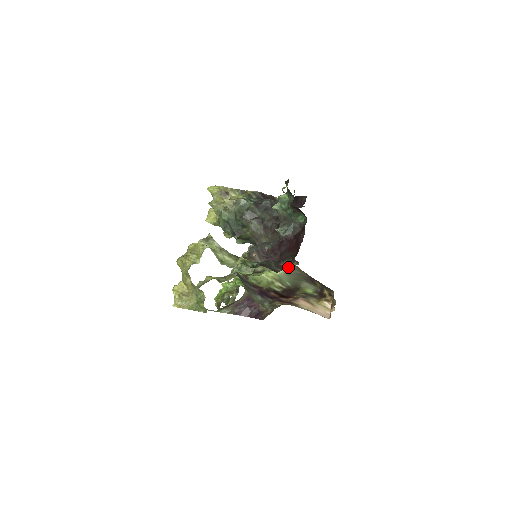
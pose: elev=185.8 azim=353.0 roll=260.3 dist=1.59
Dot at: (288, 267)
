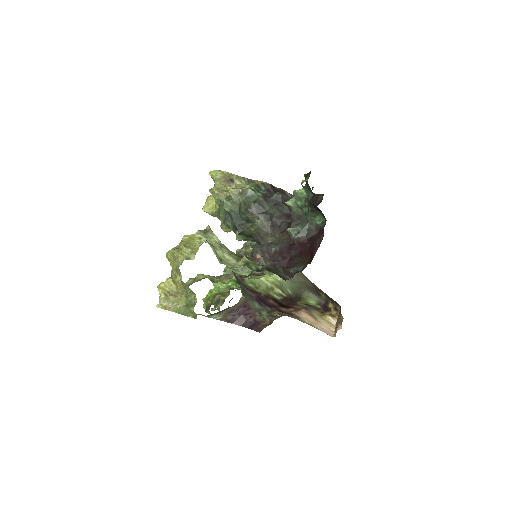
Dot at: occluded
